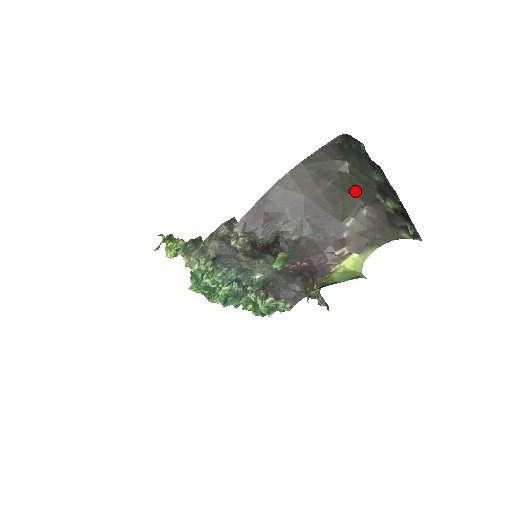
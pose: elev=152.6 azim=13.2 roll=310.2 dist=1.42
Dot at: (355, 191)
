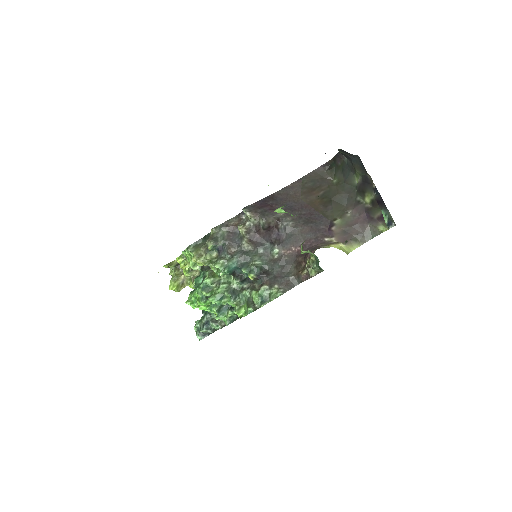
Dot at: (341, 199)
